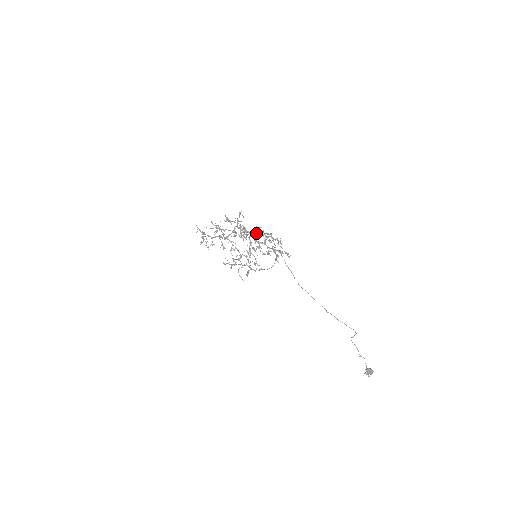
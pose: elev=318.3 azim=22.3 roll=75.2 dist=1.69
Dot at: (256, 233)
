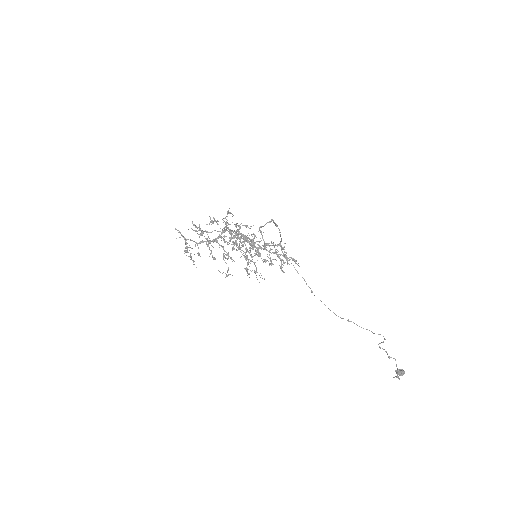
Dot at: (252, 240)
